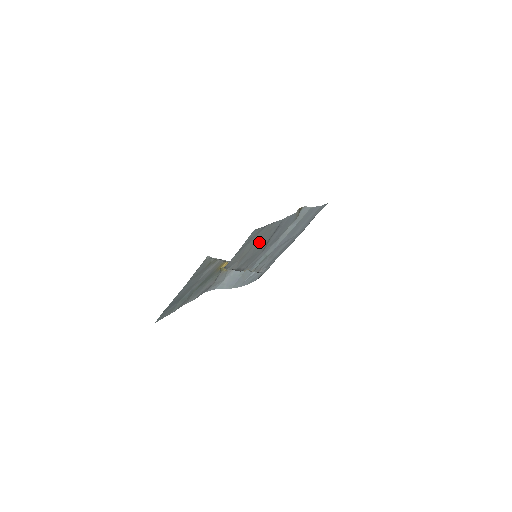
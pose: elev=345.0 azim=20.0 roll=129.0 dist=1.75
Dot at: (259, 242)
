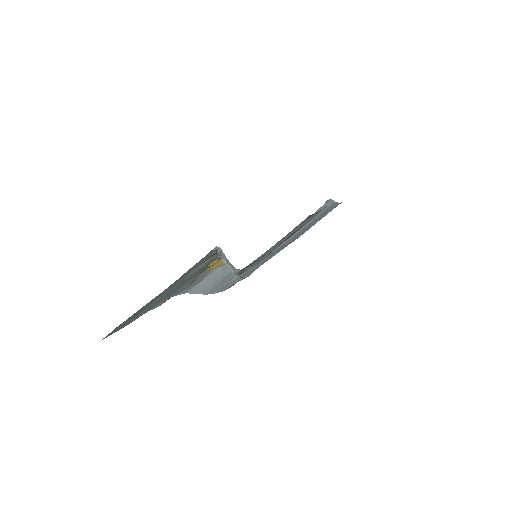
Dot at: occluded
